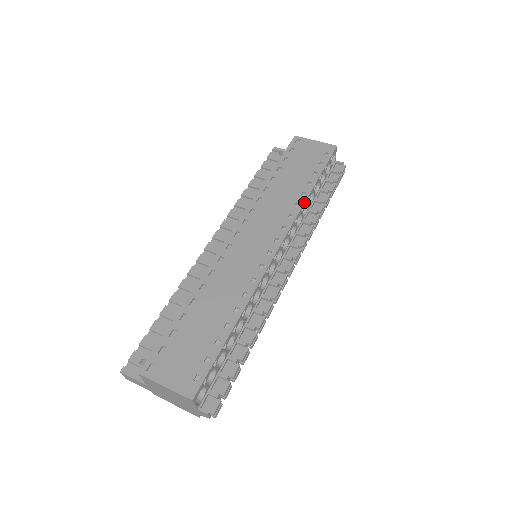
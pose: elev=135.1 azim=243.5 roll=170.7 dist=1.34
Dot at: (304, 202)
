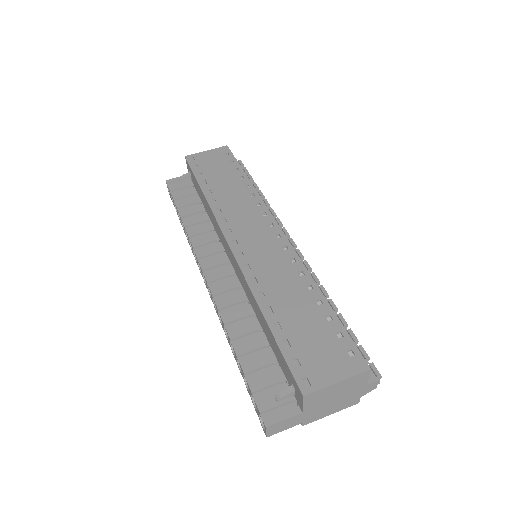
Dot at: (255, 190)
